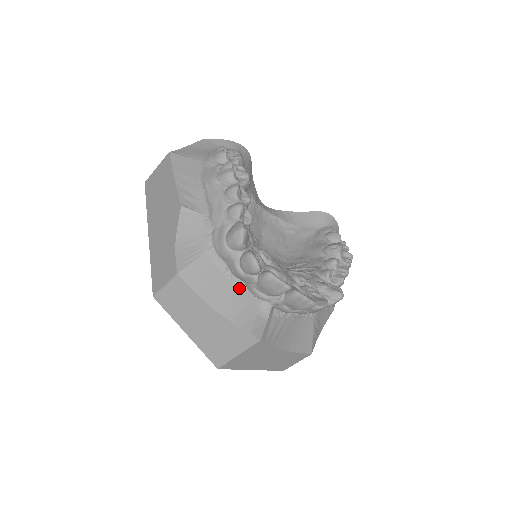
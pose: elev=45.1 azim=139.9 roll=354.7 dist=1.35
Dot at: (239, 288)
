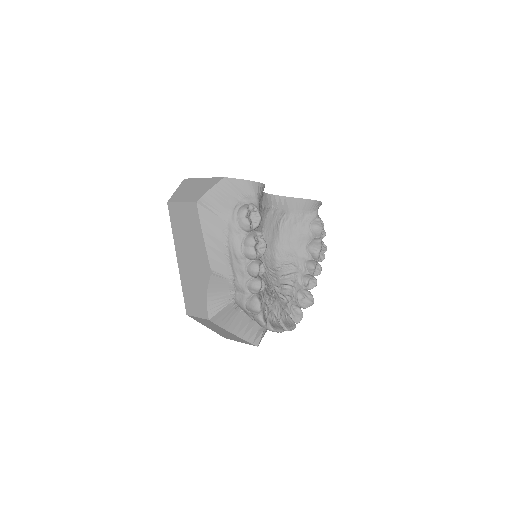
Dot at: (248, 319)
